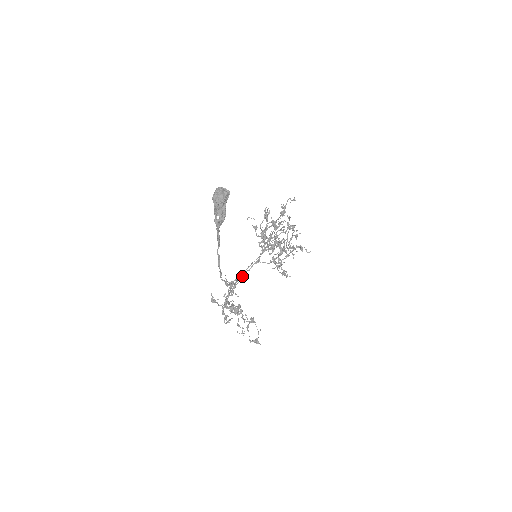
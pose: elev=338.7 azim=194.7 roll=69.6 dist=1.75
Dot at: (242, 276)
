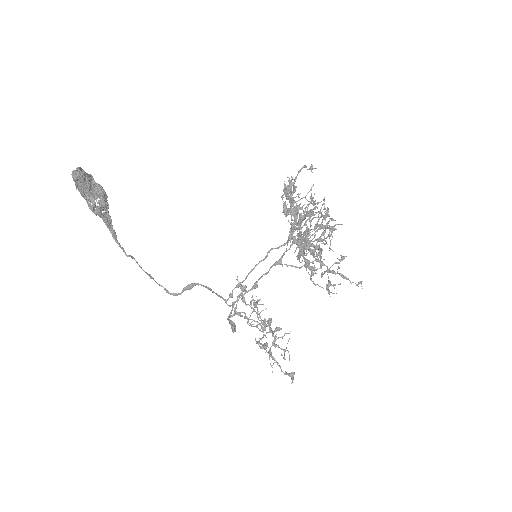
Dot at: (257, 281)
